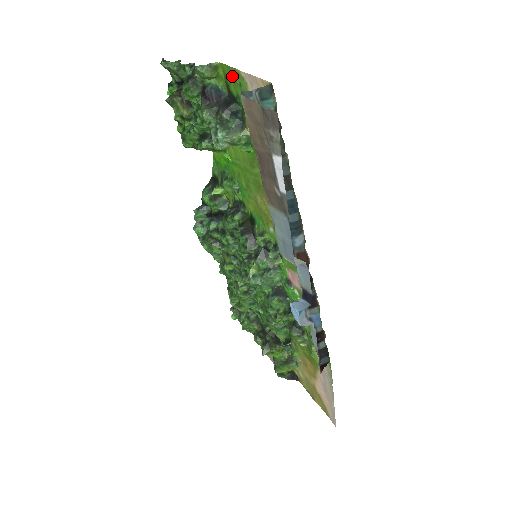
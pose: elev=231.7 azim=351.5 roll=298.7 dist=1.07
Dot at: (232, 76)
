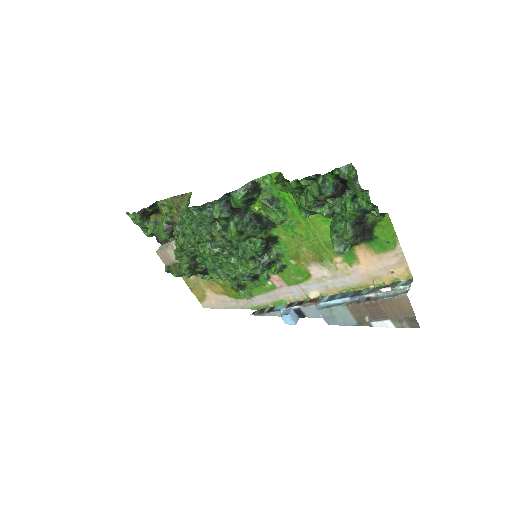
Dot at: (388, 232)
